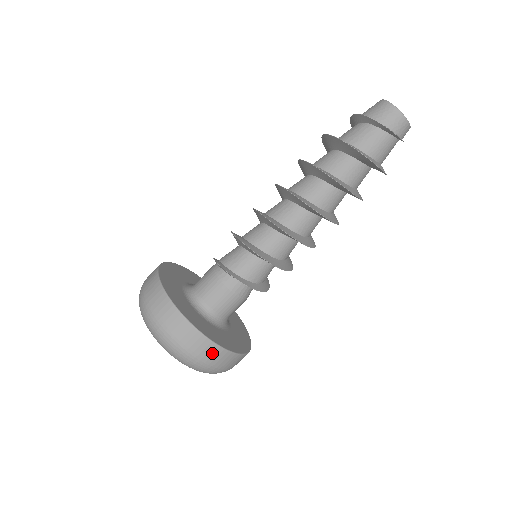
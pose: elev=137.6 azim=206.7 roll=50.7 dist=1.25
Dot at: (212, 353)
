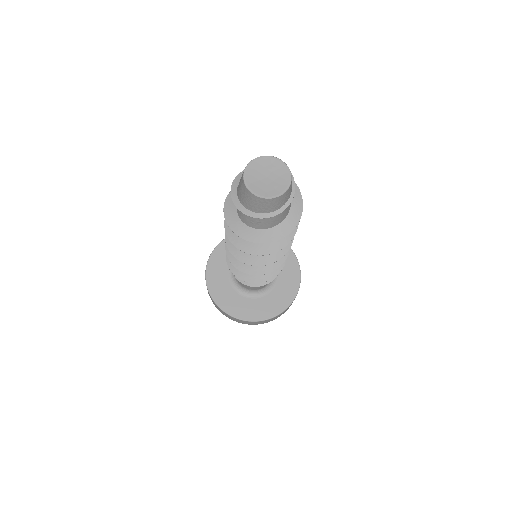
Dot at: occluded
